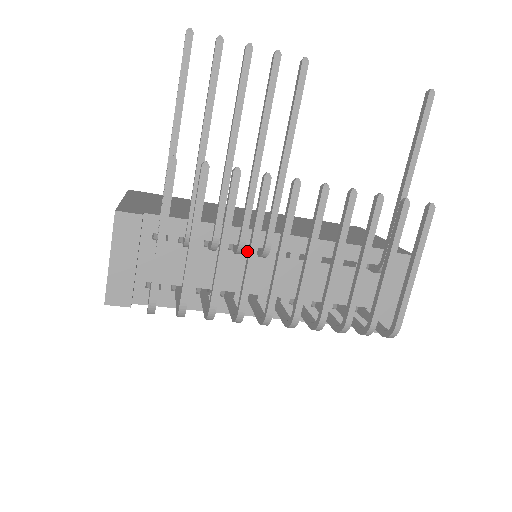
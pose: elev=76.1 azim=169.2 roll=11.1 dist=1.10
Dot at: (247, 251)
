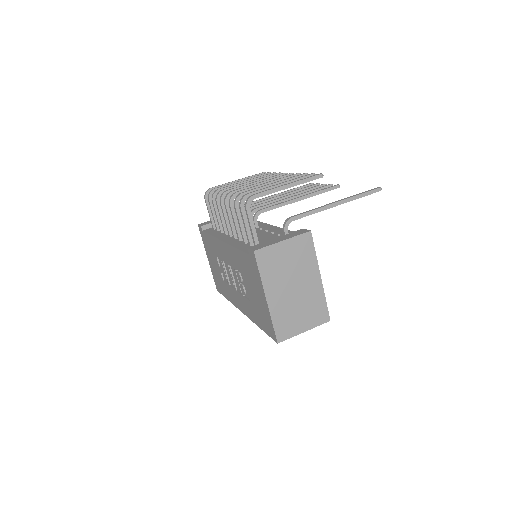
Dot at: occluded
